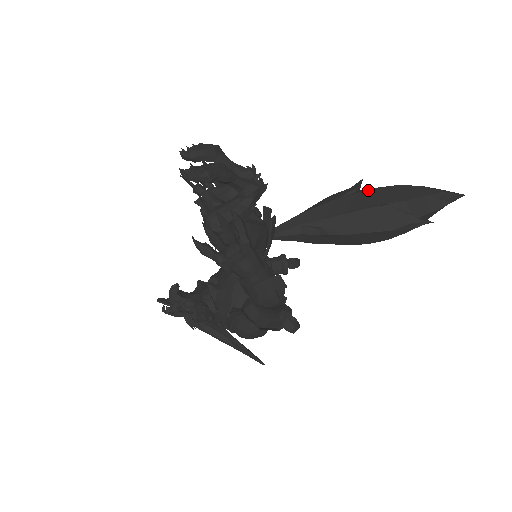
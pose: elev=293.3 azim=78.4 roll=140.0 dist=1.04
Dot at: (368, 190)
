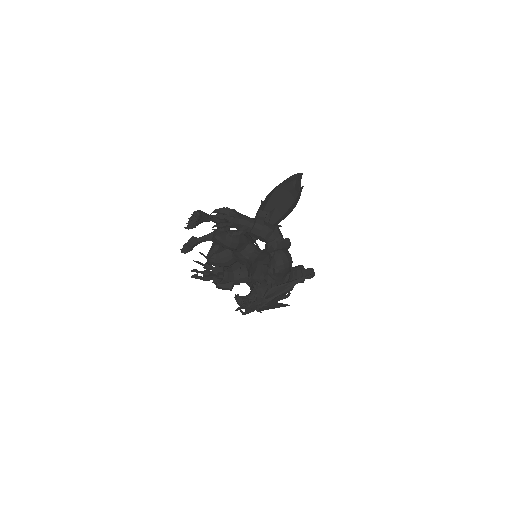
Dot at: (266, 197)
